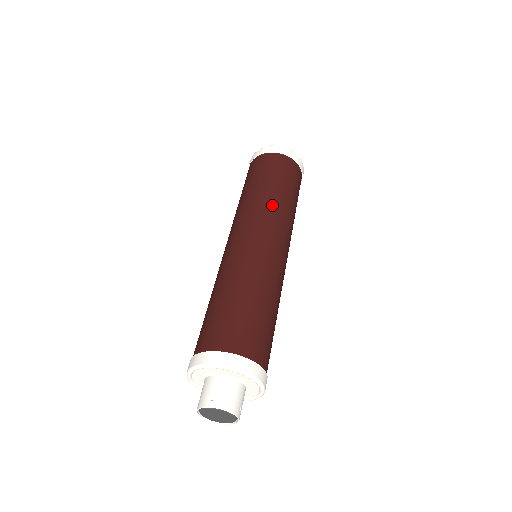
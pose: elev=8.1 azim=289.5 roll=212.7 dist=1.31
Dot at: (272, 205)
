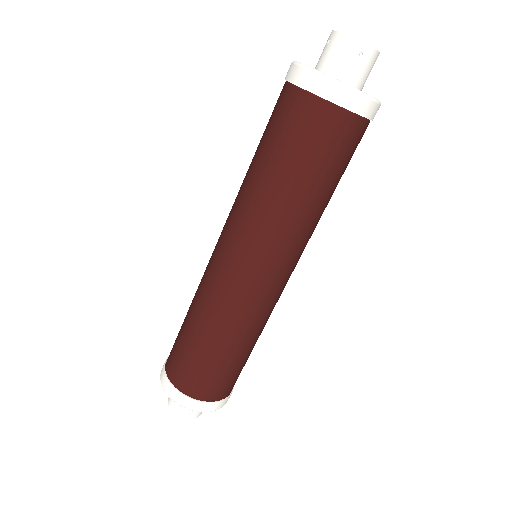
Dot at: (250, 205)
